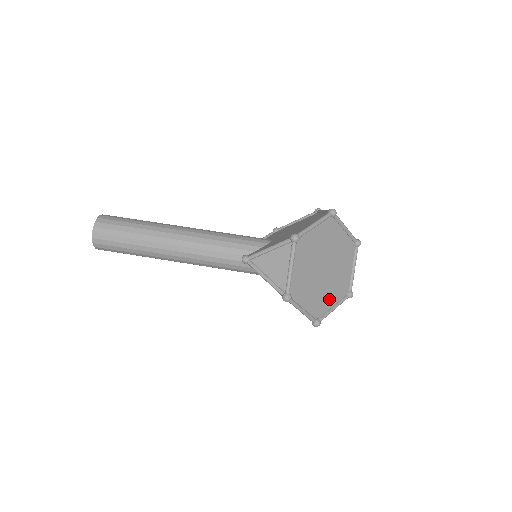
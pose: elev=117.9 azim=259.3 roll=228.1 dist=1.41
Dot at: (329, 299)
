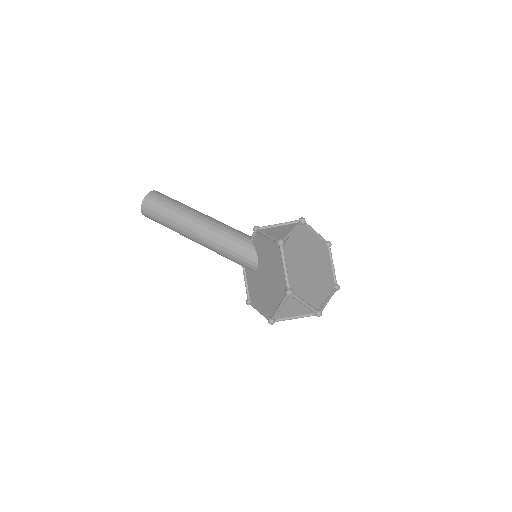
Dot at: (304, 292)
